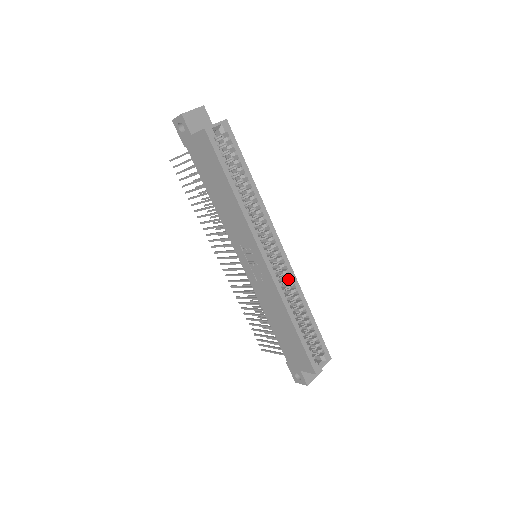
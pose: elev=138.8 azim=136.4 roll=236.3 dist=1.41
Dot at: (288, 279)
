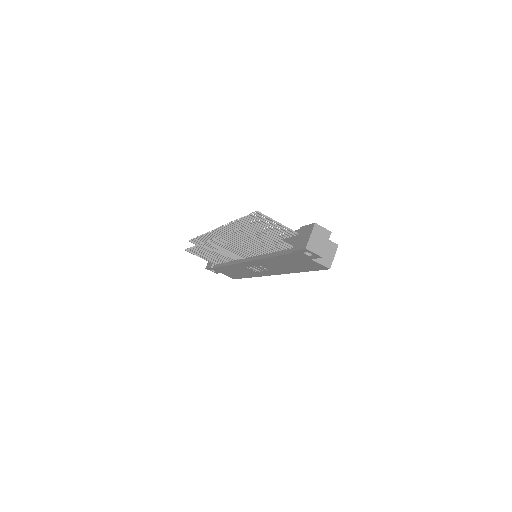
Dot at: occluded
